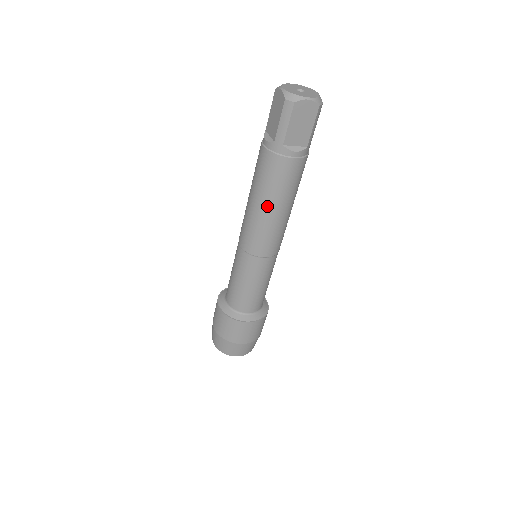
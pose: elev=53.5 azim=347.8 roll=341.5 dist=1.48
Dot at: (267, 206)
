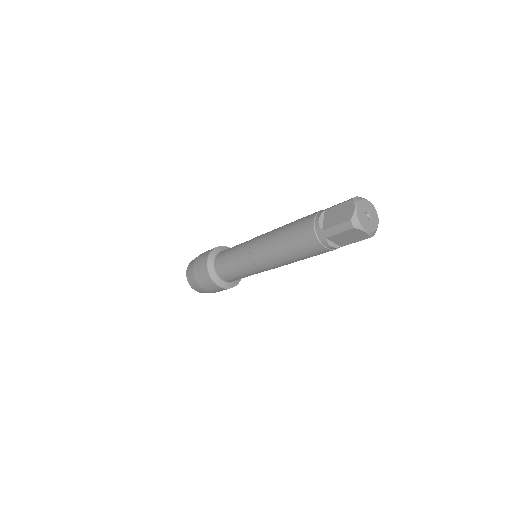
Dot at: occluded
